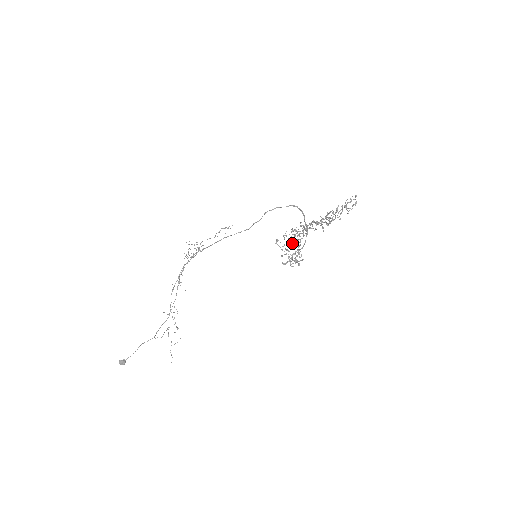
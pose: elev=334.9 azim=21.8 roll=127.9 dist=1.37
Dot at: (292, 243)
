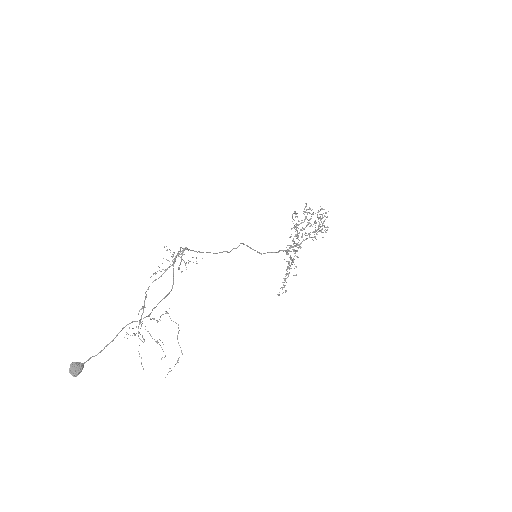
Dot at: (293, 240)
